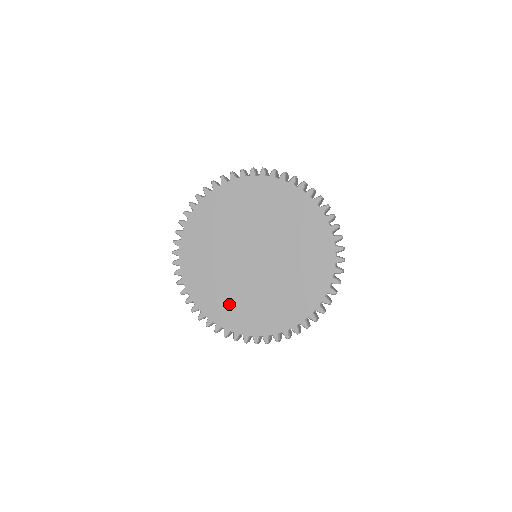
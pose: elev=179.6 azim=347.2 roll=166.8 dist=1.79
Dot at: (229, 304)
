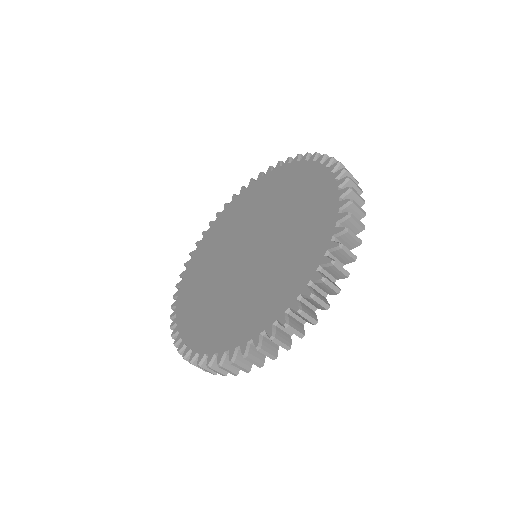
Dot at: (212, 318)
